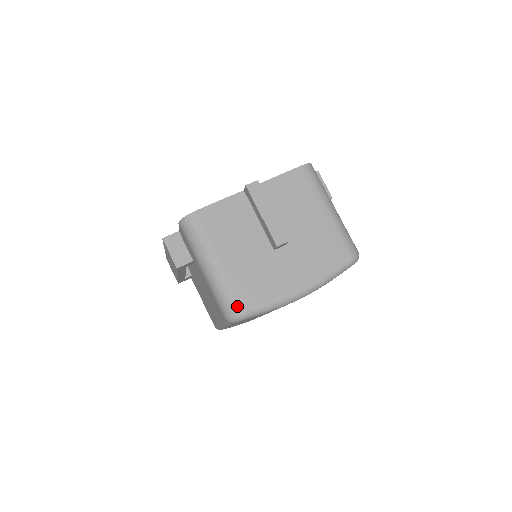
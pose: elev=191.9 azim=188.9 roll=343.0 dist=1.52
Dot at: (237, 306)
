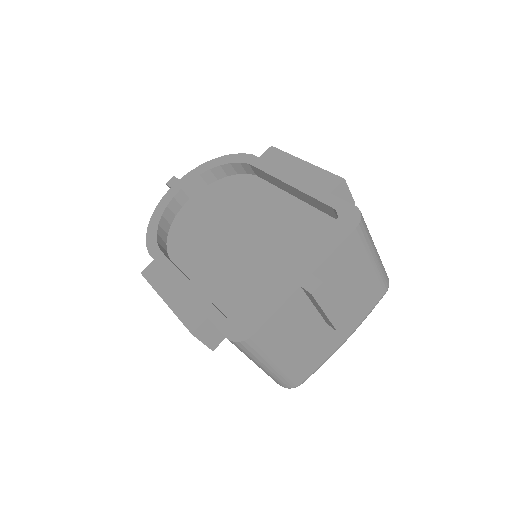
Dot at: (297, 383)
